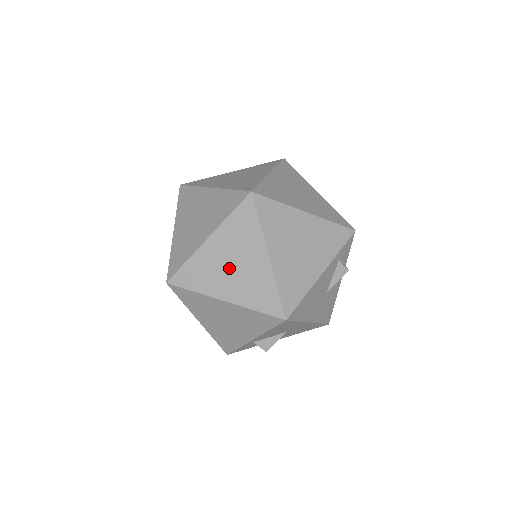
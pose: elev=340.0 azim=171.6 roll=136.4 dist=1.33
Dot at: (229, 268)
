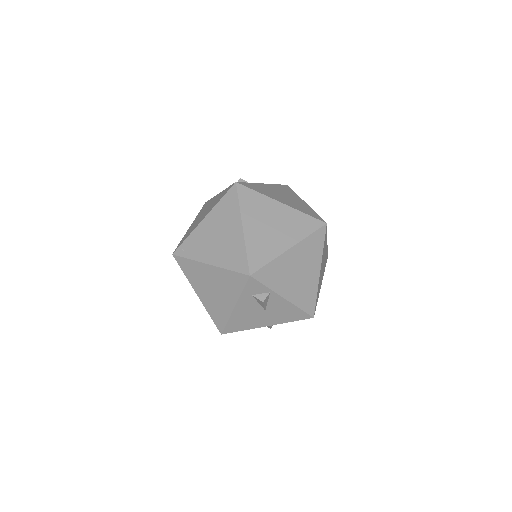
Dot at: occluded
